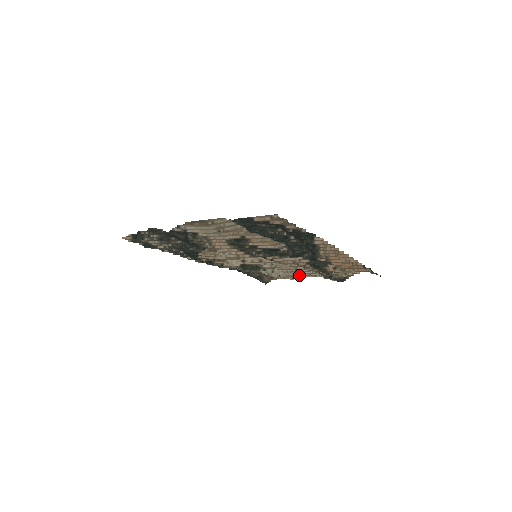
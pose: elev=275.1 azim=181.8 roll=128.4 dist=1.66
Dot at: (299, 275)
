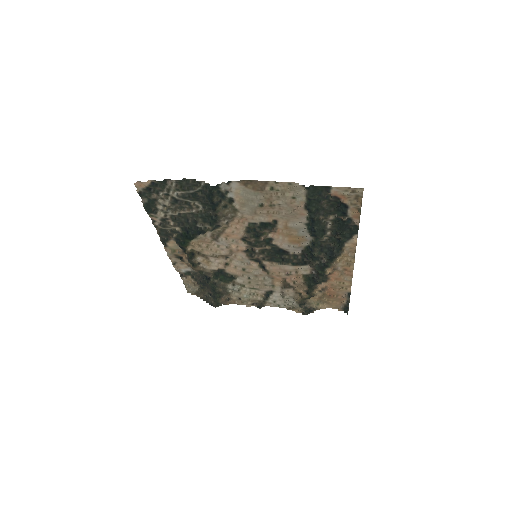
Dot at: (263, 300)
